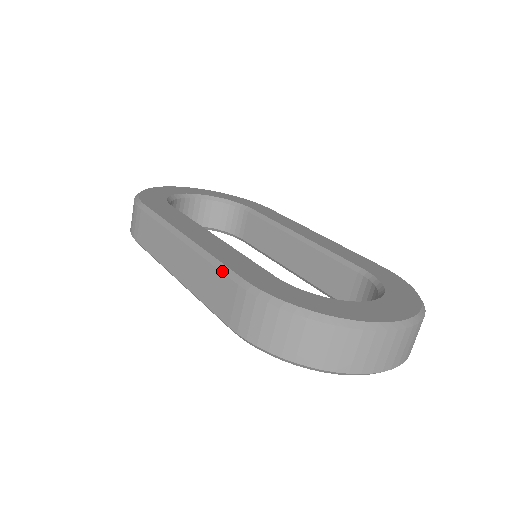
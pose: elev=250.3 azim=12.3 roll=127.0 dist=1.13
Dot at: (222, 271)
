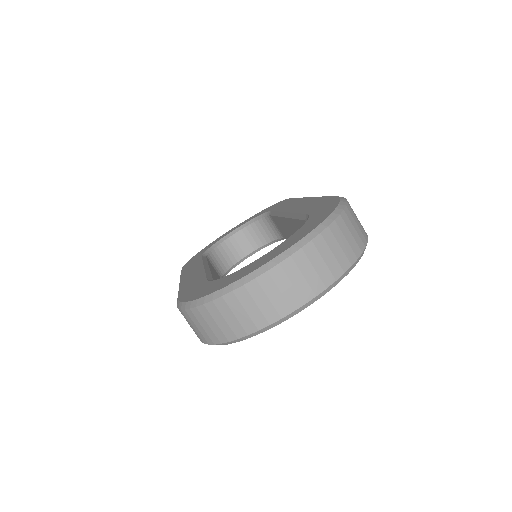
Dot at: occluded
